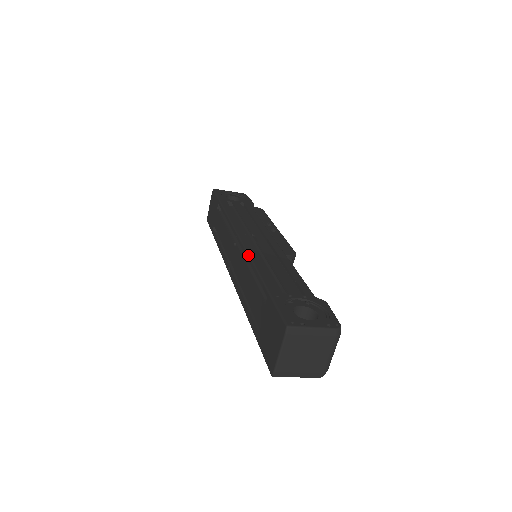
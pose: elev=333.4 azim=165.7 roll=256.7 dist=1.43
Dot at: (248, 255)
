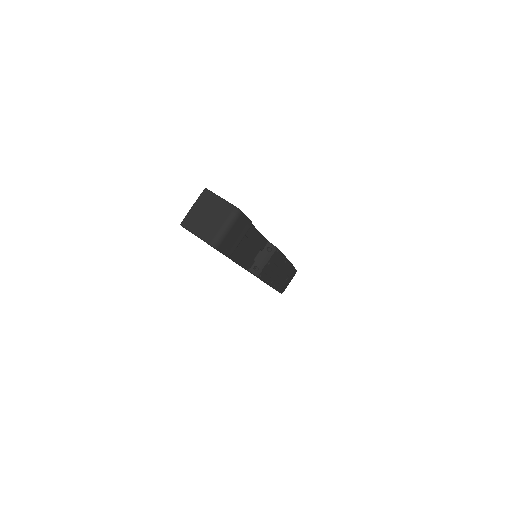
Dot at: occluded
